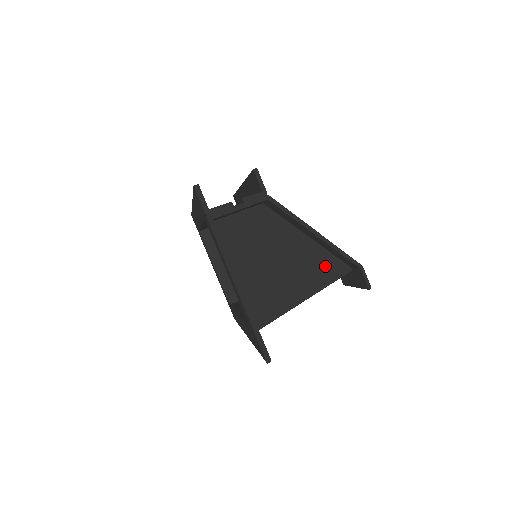
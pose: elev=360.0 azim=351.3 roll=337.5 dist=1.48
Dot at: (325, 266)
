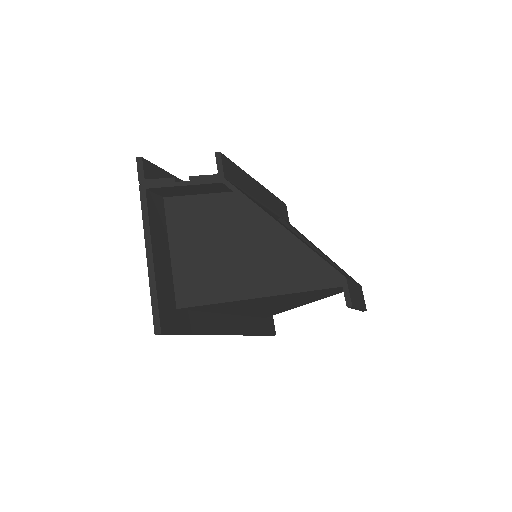
Dot at: (302, 271)
